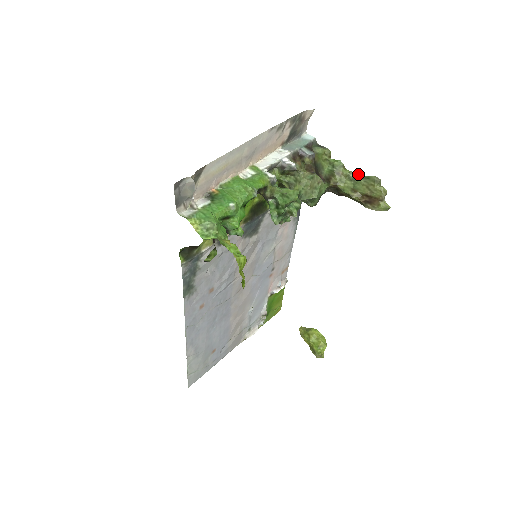
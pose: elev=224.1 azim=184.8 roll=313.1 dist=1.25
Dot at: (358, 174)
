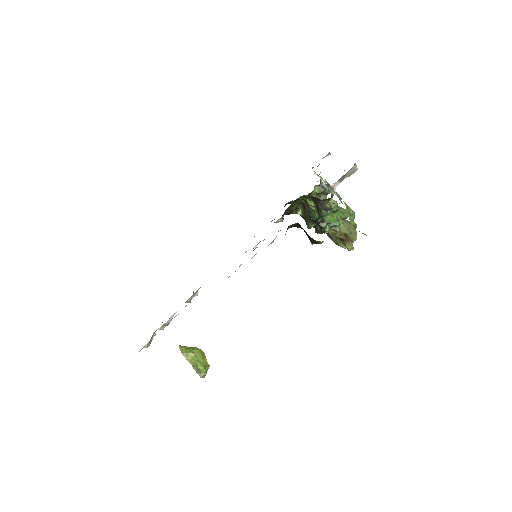
Dot at: occluded
